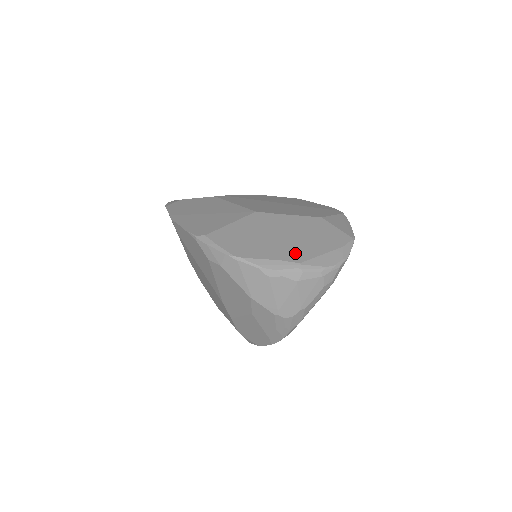
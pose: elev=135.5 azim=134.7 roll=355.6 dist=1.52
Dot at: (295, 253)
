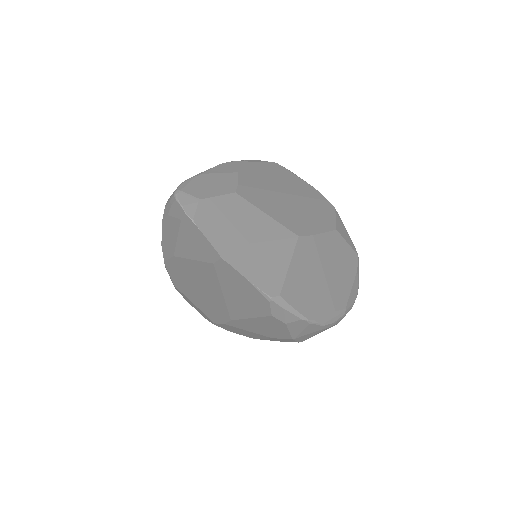
Dot at: (340, 295)
